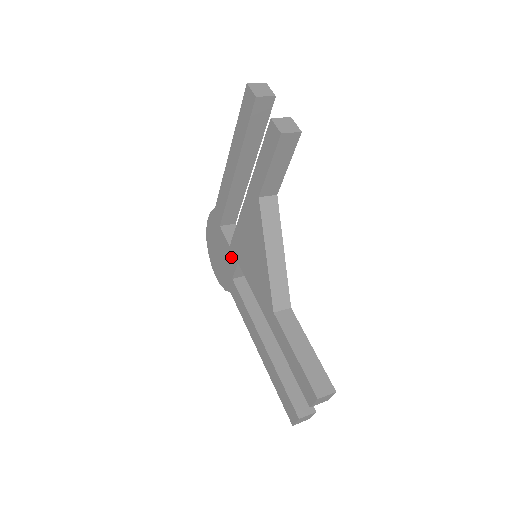
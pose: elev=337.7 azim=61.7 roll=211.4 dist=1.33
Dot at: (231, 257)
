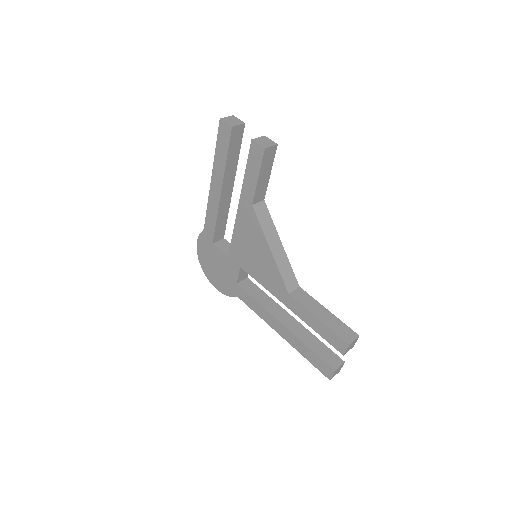
Dot at: (231, 265)
